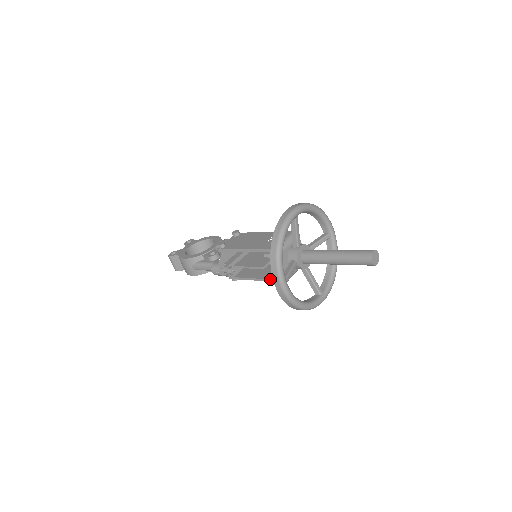
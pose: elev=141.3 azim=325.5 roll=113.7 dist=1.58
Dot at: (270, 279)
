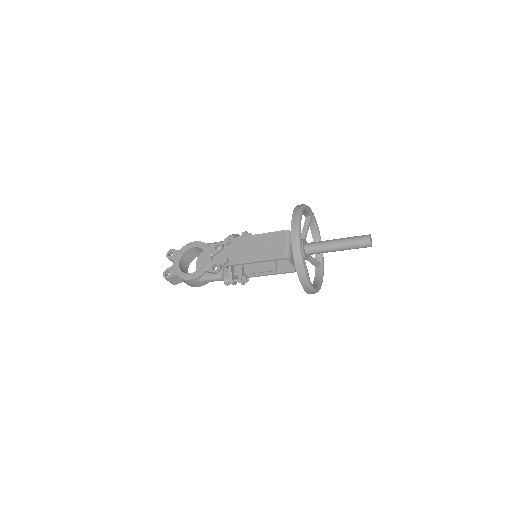
Dot at: (280, 273)
